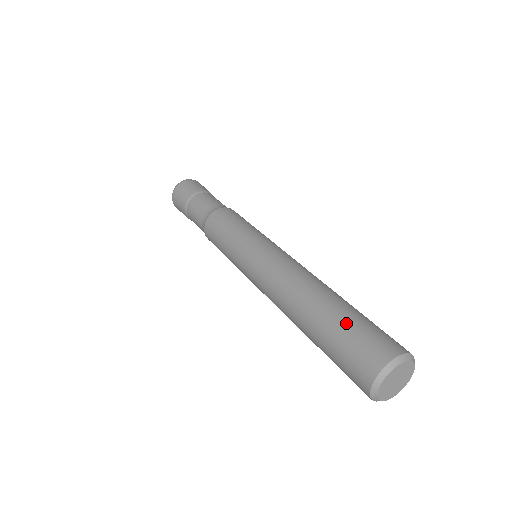
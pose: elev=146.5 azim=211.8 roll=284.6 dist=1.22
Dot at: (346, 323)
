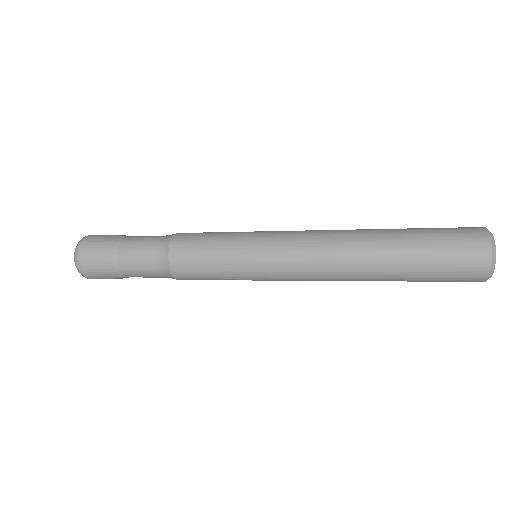
Dot at: (424, 228)
